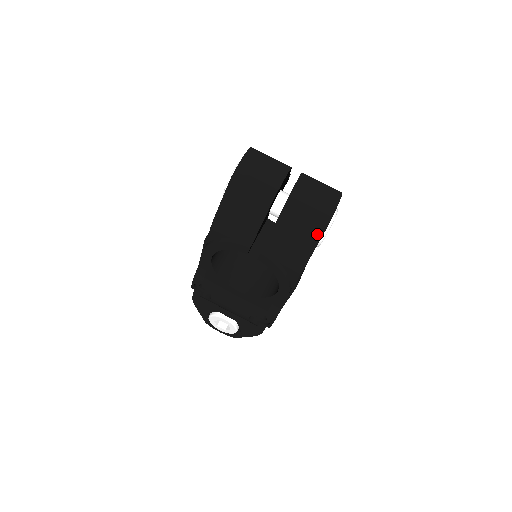
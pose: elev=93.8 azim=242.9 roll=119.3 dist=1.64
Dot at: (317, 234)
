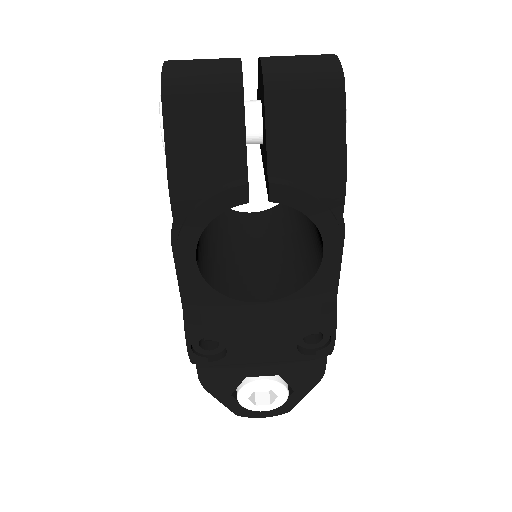
Dot at: (336, 103)
